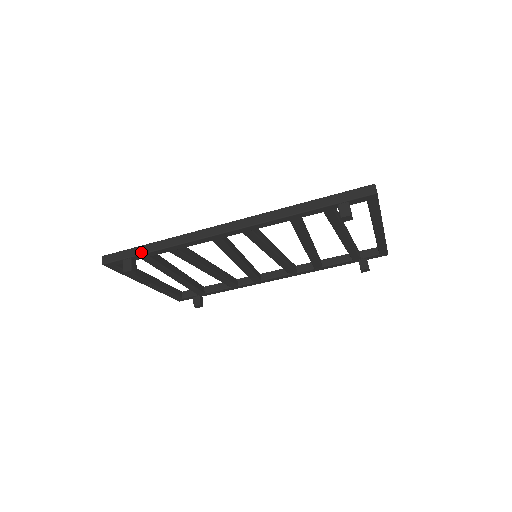
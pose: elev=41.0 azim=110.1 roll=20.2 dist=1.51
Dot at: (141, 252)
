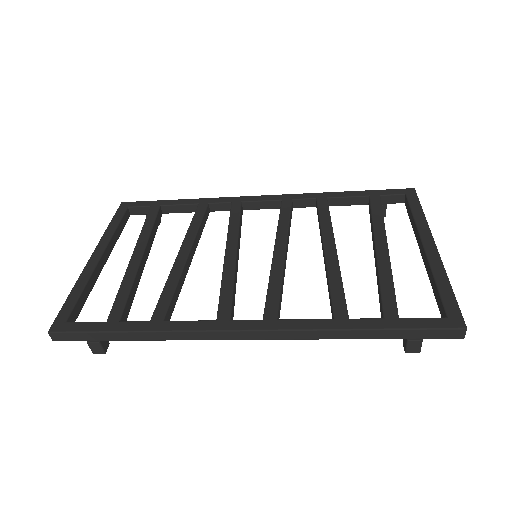
Dot at: (113, 339)
